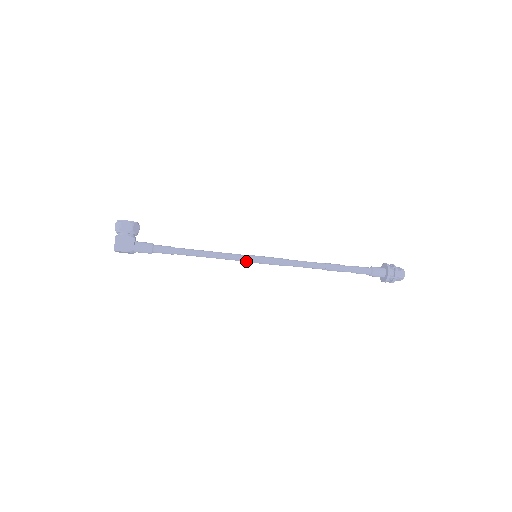
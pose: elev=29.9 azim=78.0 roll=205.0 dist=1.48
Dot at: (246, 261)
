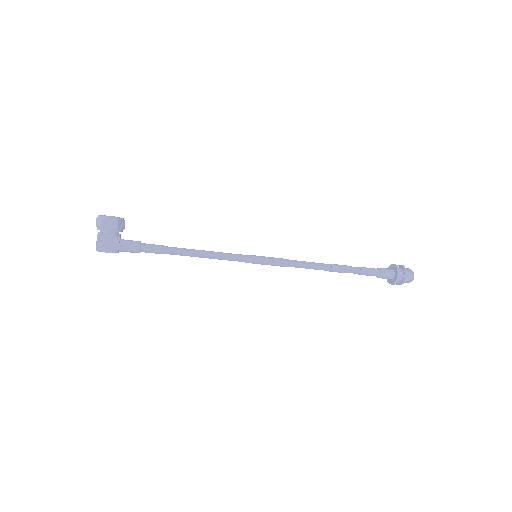
Dot at: (245, 262)
